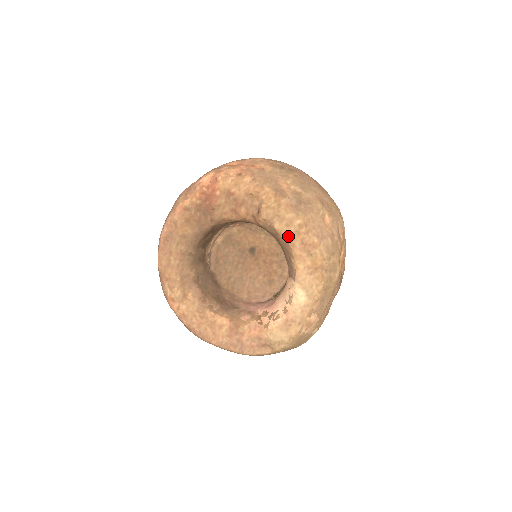
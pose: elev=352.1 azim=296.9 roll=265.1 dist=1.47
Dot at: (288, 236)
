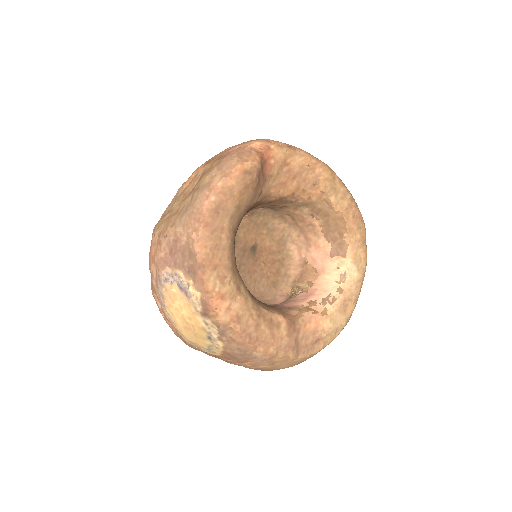
Dot at: (343, 209)
